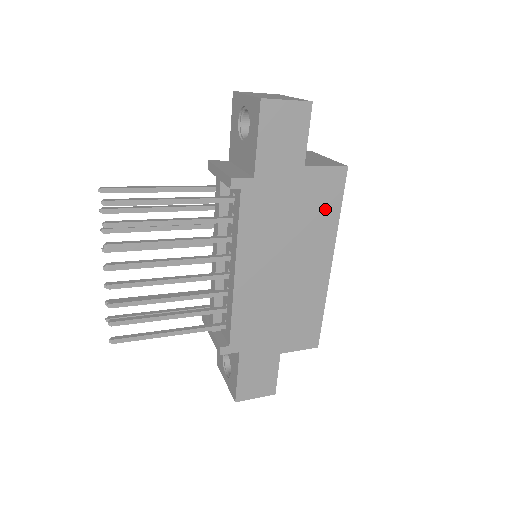
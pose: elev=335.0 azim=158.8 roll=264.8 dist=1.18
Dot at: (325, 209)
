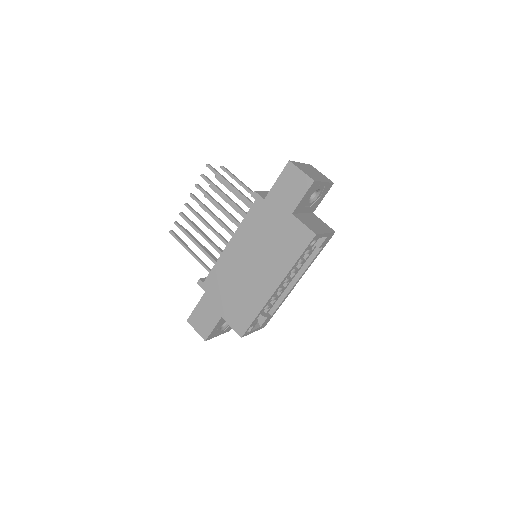
Dot at: (290, 250)
